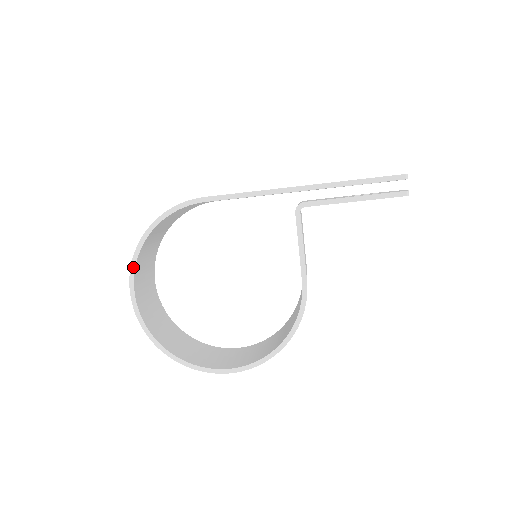
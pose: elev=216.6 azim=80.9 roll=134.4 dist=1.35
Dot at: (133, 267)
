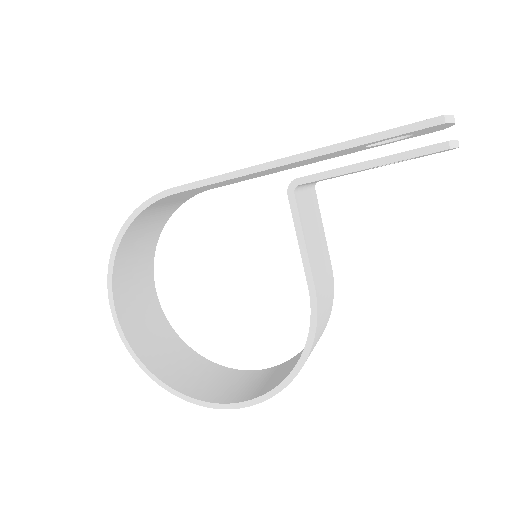
Dot at: (110, 282)
